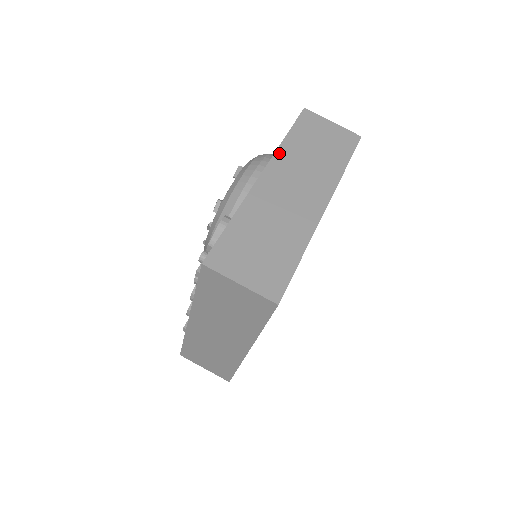
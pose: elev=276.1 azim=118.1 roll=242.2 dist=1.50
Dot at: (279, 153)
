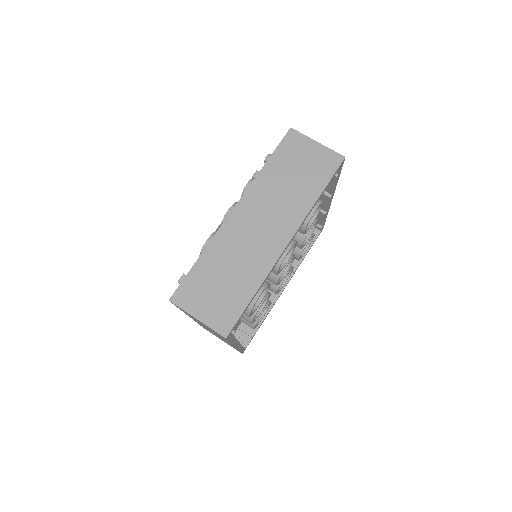
Dot at: occluded
